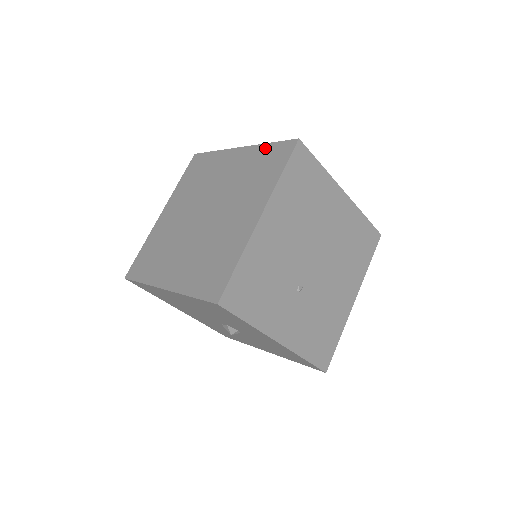
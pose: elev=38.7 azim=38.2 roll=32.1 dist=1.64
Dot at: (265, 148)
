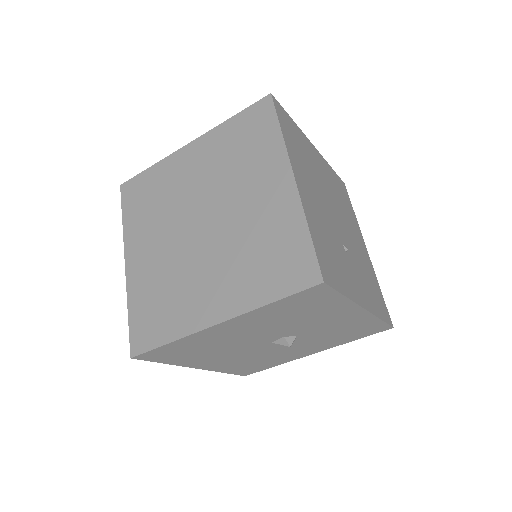
Dot at: (230, 124)
